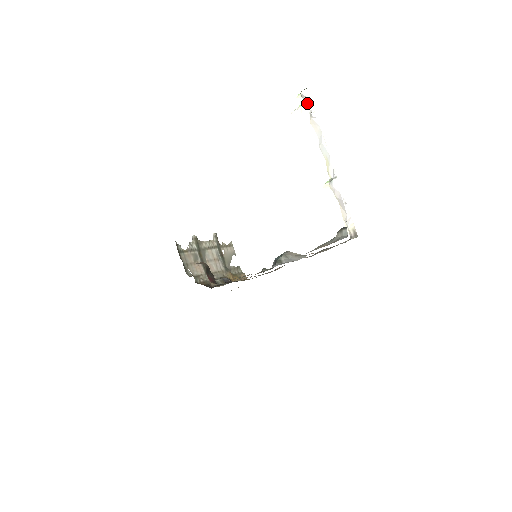
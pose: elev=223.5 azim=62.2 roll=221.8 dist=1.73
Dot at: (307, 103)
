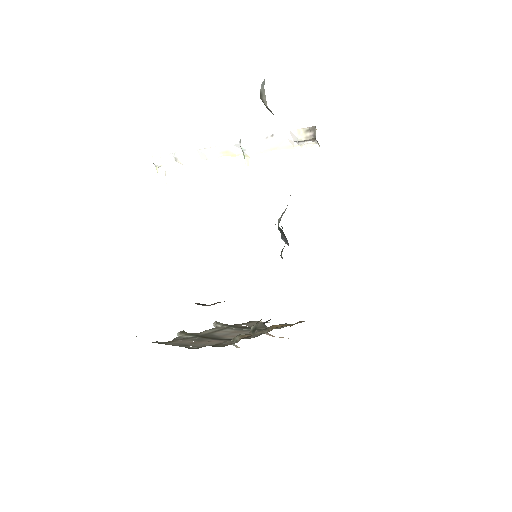
Dot at: (163, 158)
